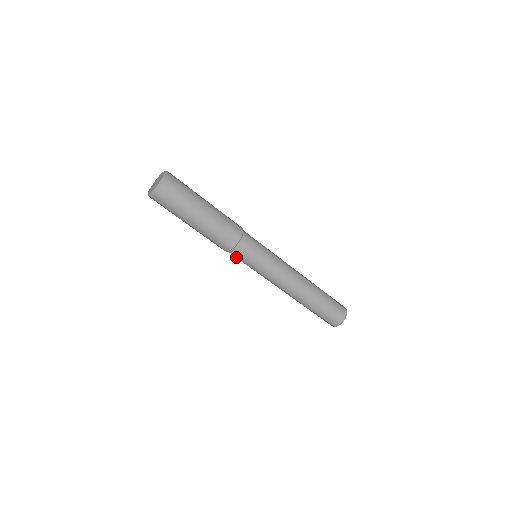
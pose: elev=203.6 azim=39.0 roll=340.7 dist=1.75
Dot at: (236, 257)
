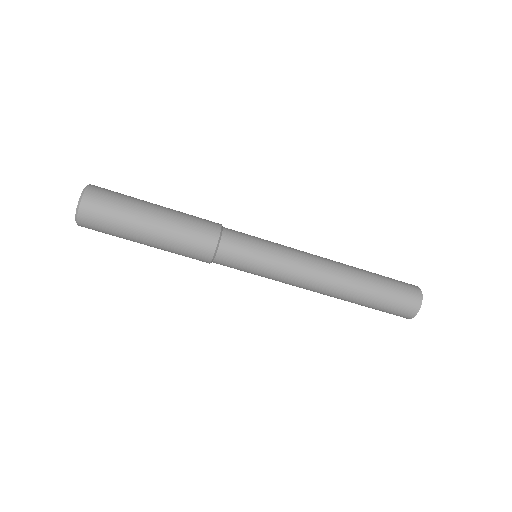
Dot at: occluded
